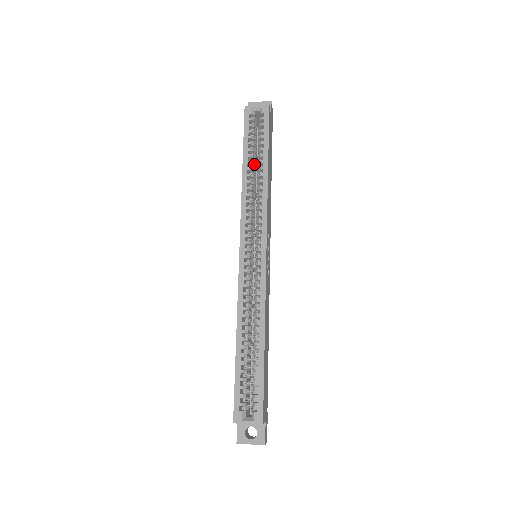
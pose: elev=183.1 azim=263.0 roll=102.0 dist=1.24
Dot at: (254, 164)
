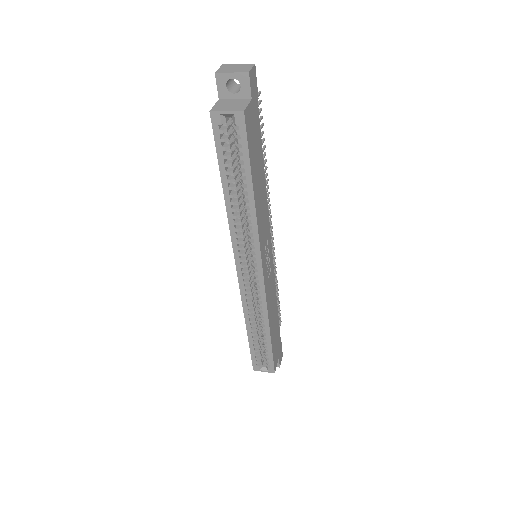
Dot at: (237, 181)
